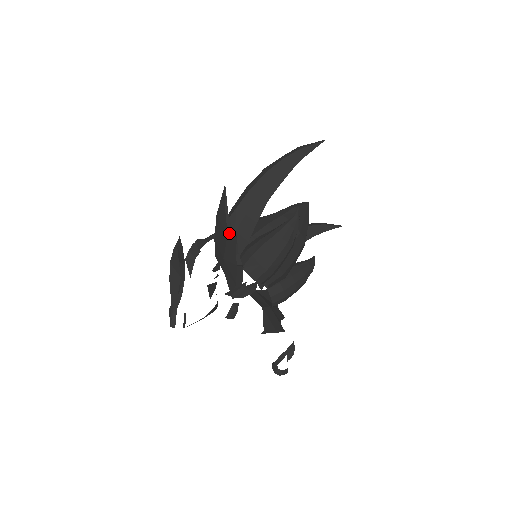
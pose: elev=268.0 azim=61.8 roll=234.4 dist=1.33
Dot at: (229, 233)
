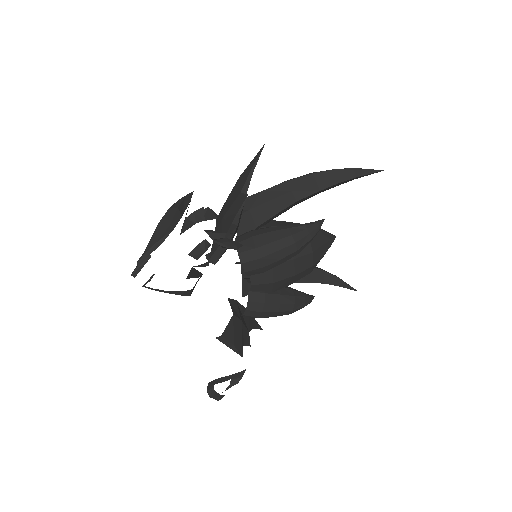
Dot at: (242, 192)
